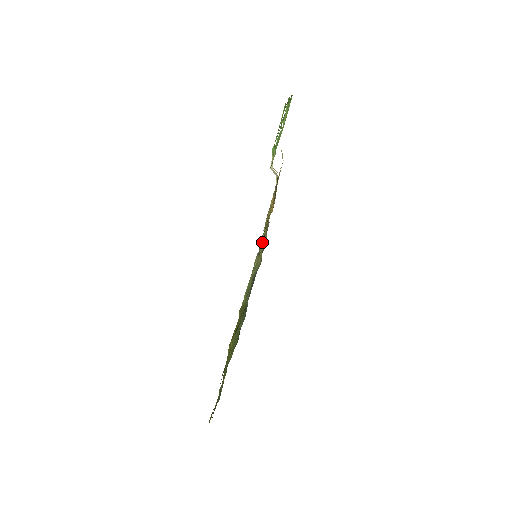
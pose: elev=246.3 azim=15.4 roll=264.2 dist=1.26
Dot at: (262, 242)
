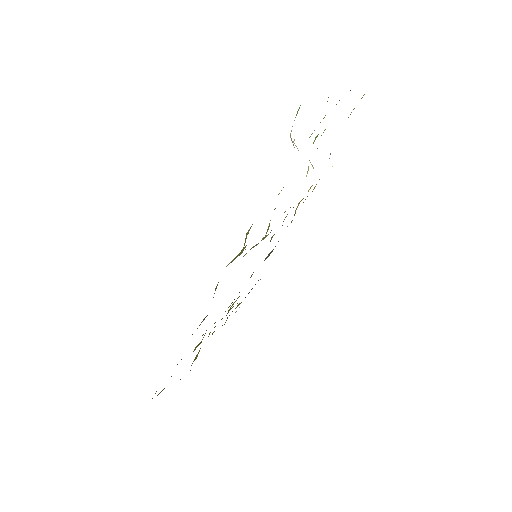
Dot at: occluded
